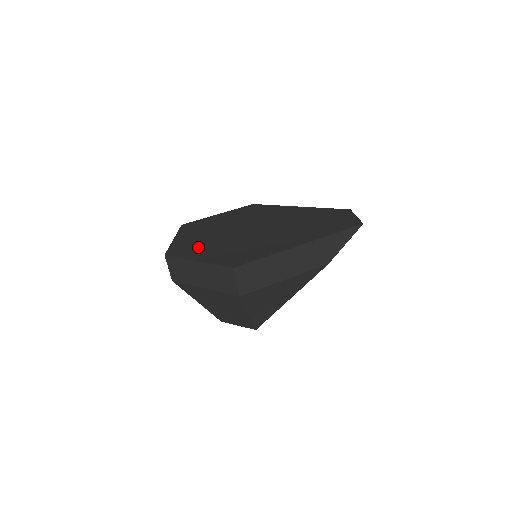
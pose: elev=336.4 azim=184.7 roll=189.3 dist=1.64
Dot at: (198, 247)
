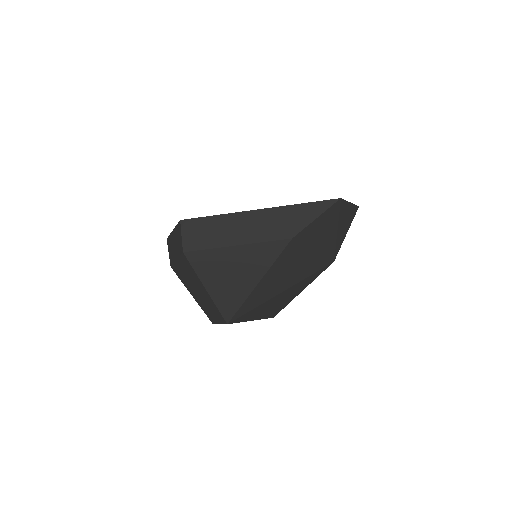
Dot at: occluded
